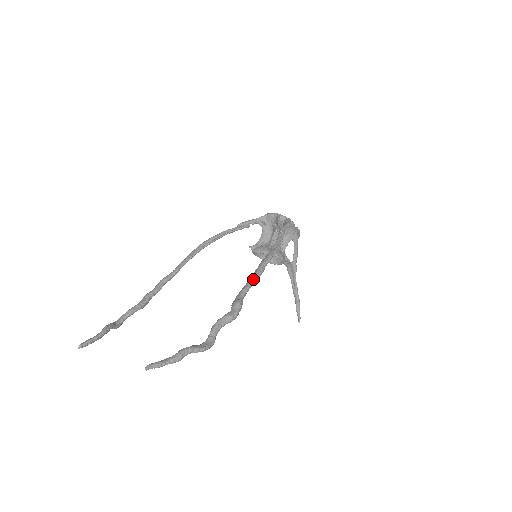
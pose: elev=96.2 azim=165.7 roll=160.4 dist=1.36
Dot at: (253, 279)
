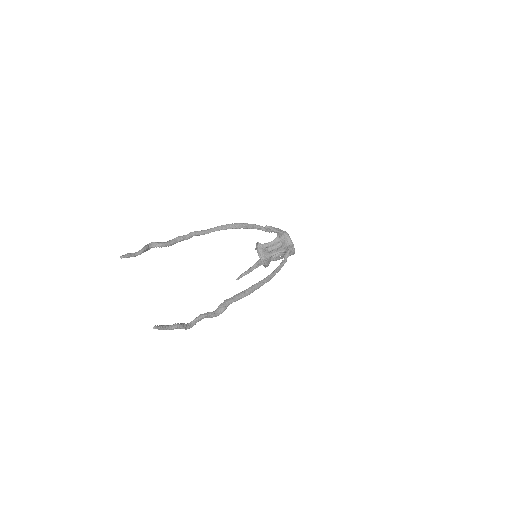
Dot at: (243, 296)
